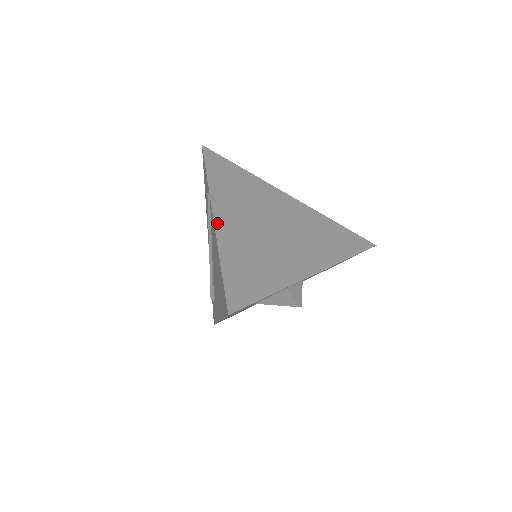
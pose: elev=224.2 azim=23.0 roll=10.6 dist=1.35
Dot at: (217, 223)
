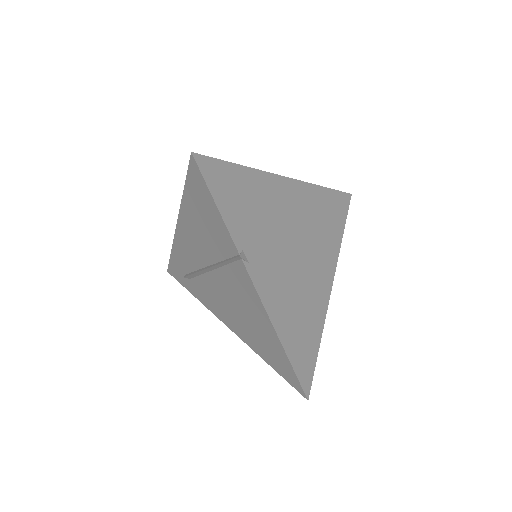
Dot at: (262, 296)
